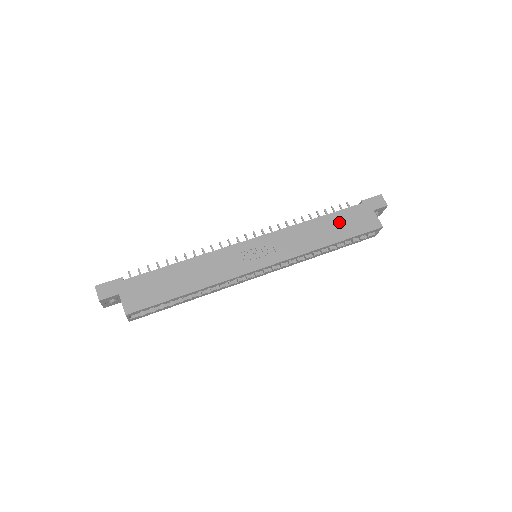
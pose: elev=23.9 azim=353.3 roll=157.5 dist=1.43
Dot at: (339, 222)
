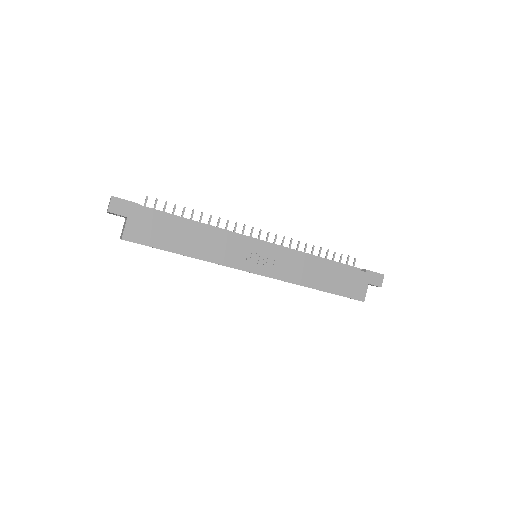
Dot at: (337, 276)
